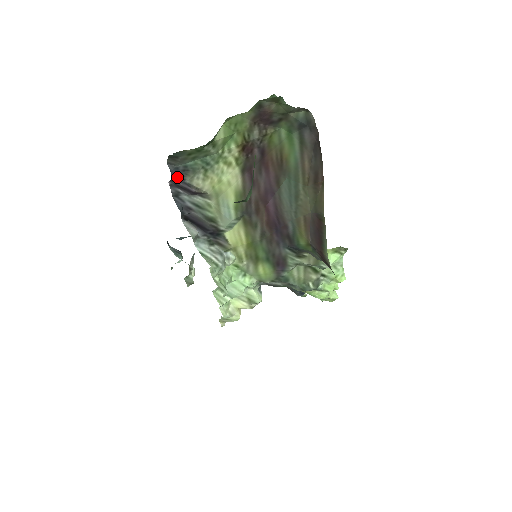
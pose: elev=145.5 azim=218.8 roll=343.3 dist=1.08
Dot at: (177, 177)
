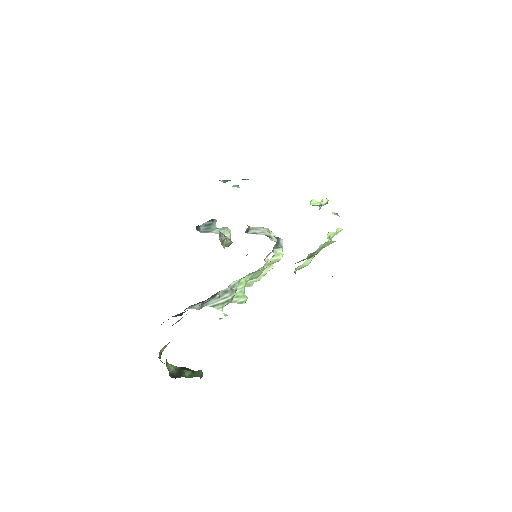
Dot at: occluded
